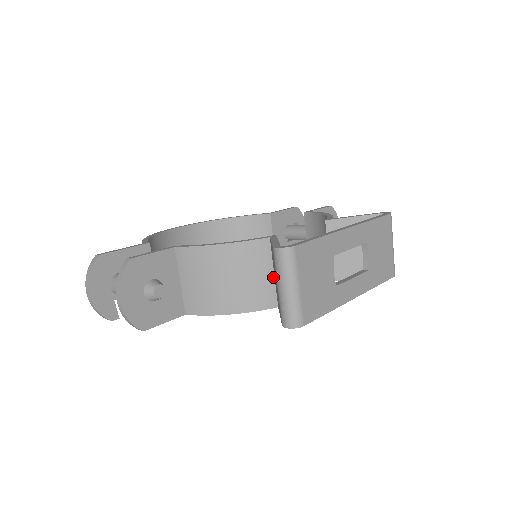
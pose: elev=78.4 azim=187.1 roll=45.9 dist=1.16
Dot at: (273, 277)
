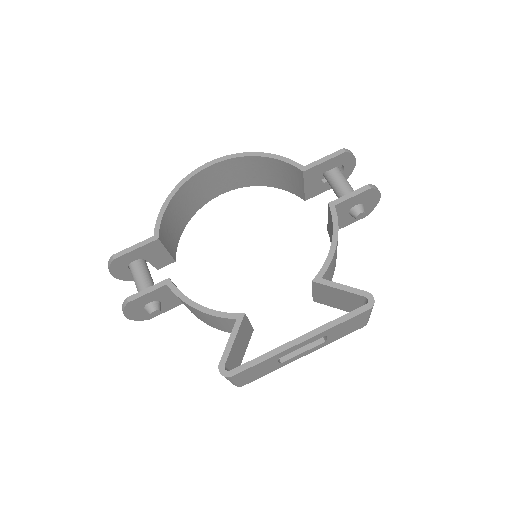
Dot at: occluded
